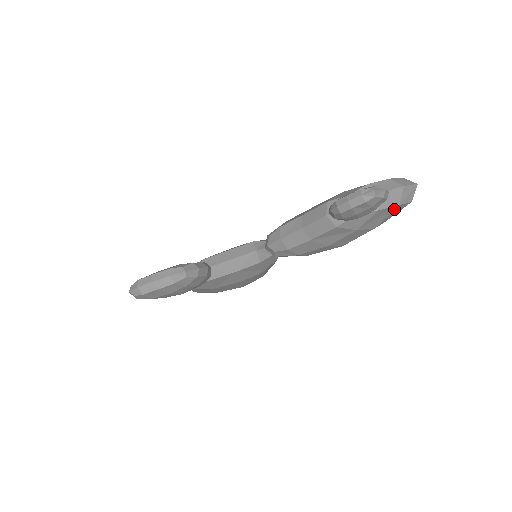
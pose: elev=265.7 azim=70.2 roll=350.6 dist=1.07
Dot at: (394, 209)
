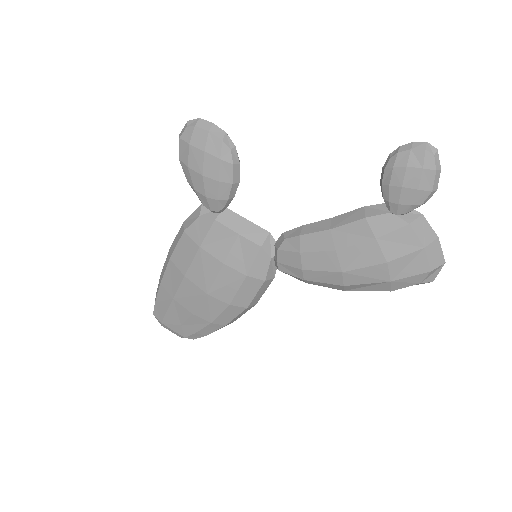
Dot at: (417, 249)
